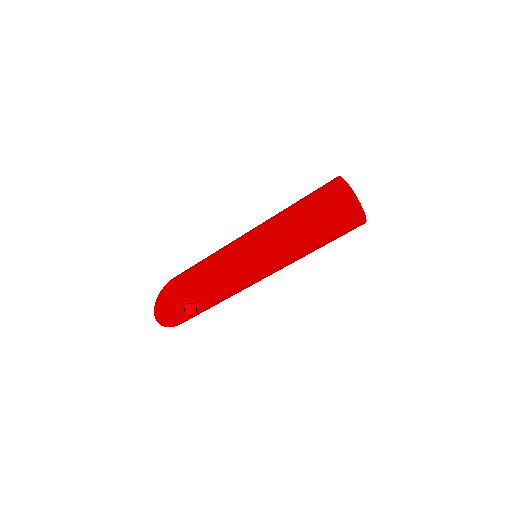
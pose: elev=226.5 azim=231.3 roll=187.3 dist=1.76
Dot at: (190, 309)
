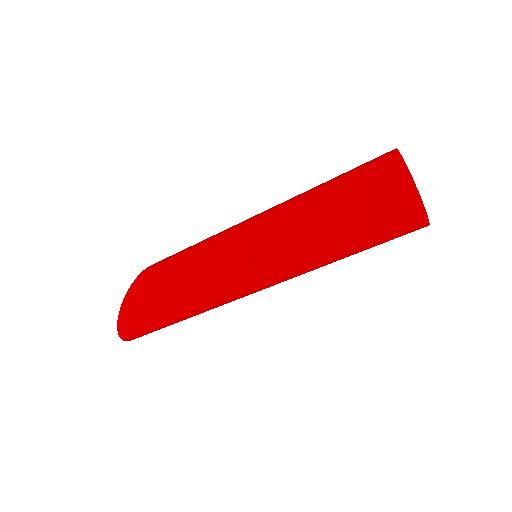
Dot at: (172, 324)
